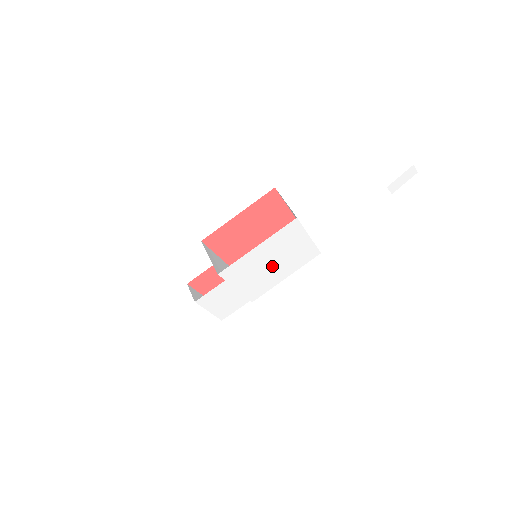
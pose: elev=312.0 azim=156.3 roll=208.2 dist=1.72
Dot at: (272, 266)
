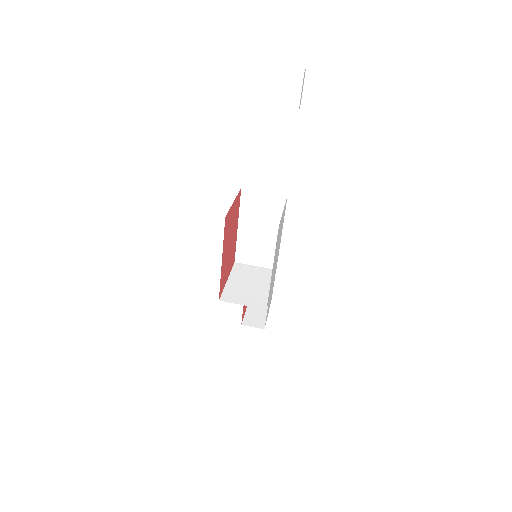
Dot at: (277, 251)
